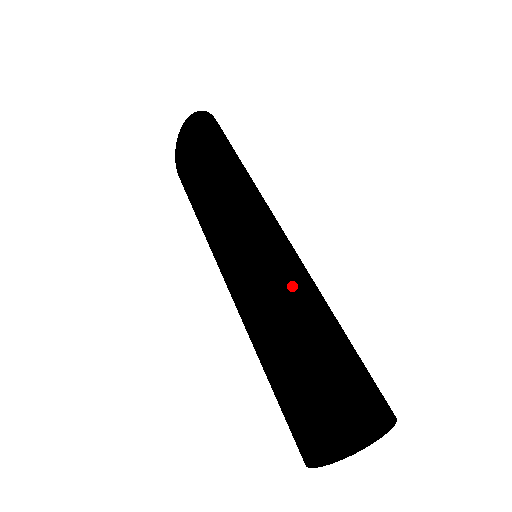
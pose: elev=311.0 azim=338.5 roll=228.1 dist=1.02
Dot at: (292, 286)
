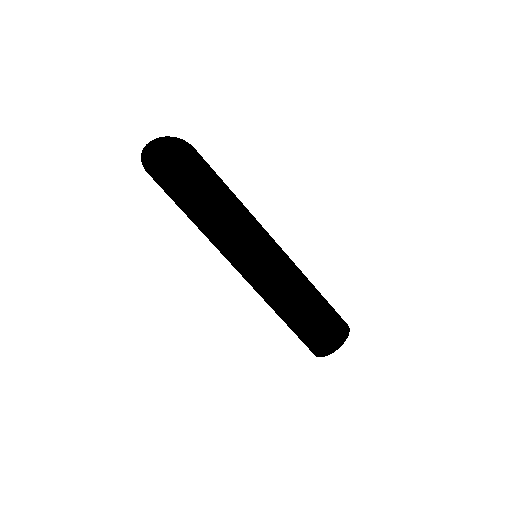
Dot at: (274, 305)
